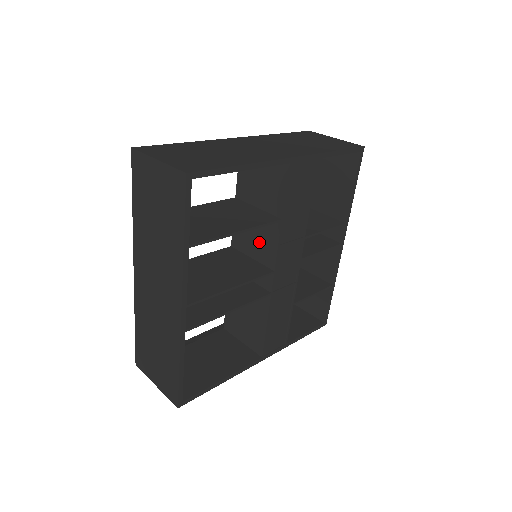
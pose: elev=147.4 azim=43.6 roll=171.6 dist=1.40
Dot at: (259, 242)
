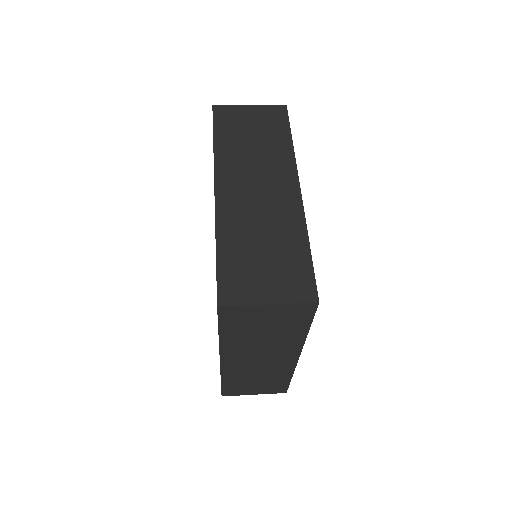
Dot at: occluded
